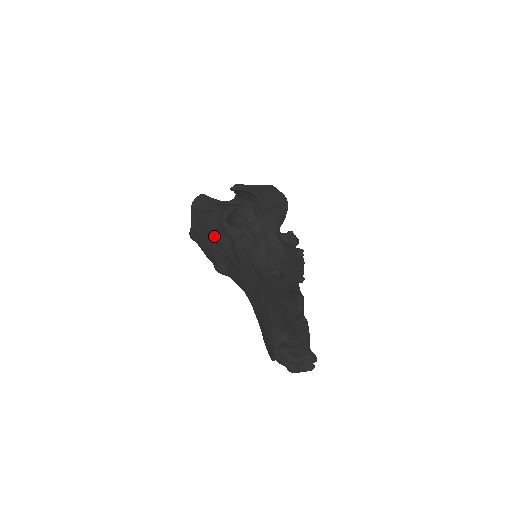
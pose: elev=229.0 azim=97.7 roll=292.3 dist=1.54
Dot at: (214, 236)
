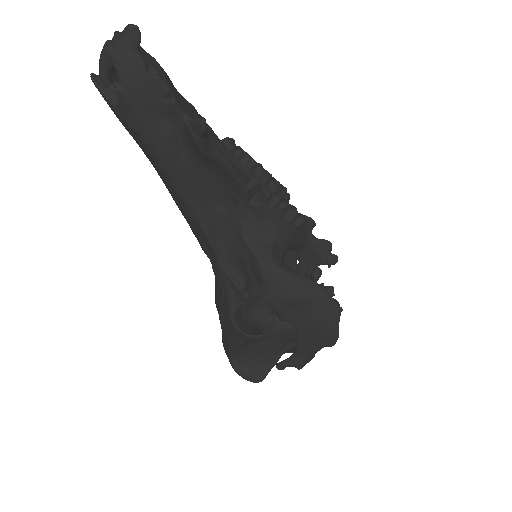
Dot at: (215, 294)
